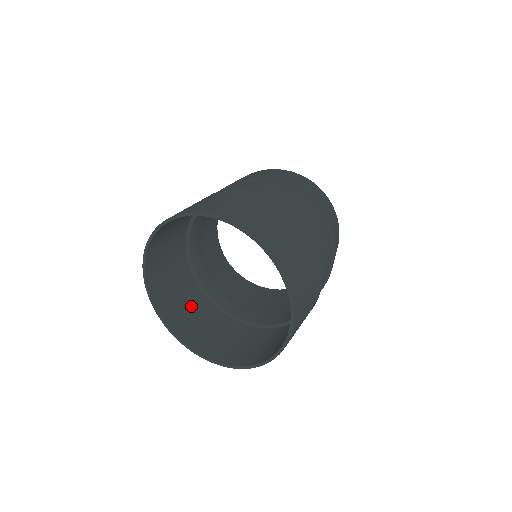
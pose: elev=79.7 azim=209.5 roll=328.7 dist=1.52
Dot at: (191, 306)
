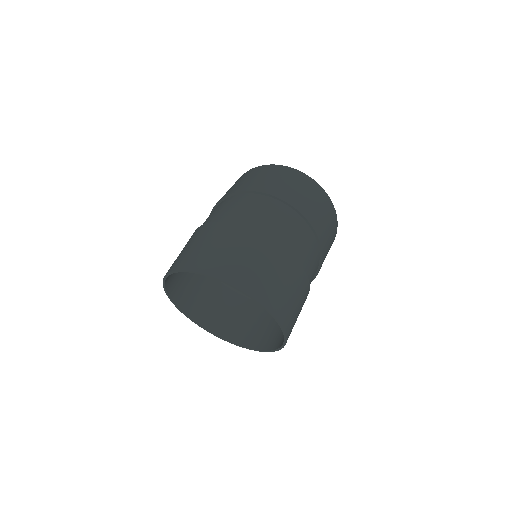
Dot at: (247, 317)
